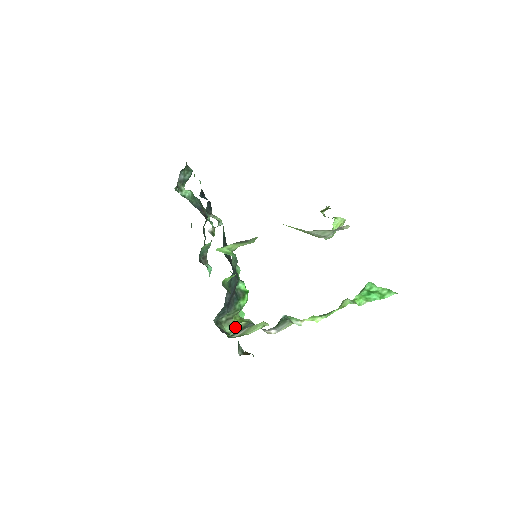
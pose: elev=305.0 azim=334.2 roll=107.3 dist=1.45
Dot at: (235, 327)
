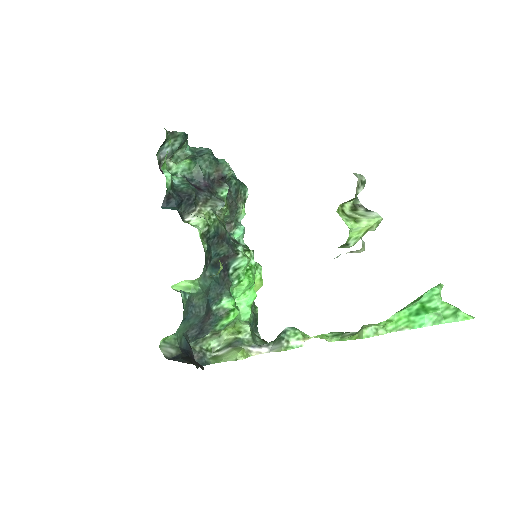
Dot at: (224, 340)
